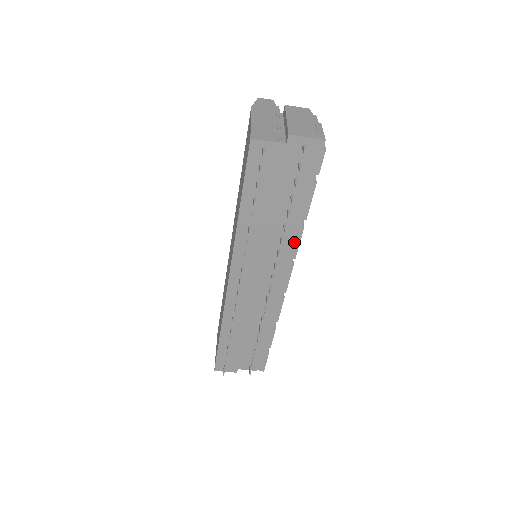
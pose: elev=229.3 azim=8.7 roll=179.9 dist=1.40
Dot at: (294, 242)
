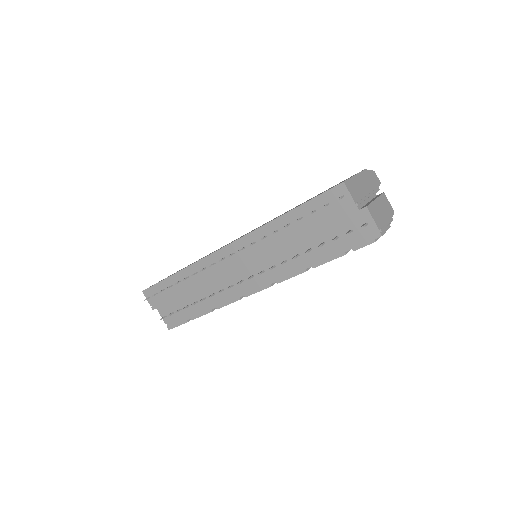
Dot at: (290, 273)
